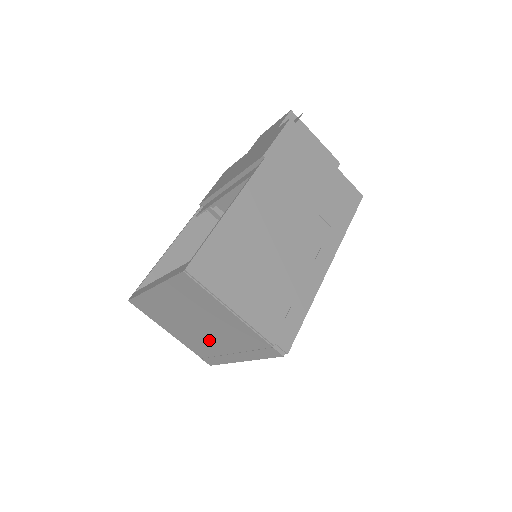
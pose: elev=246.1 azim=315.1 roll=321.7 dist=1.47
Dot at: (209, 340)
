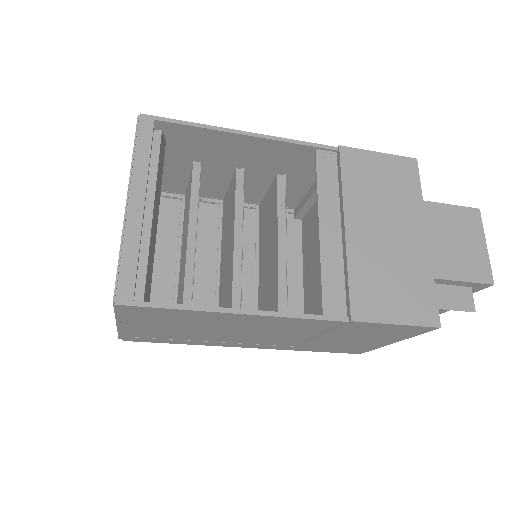
Dot at: occluded
